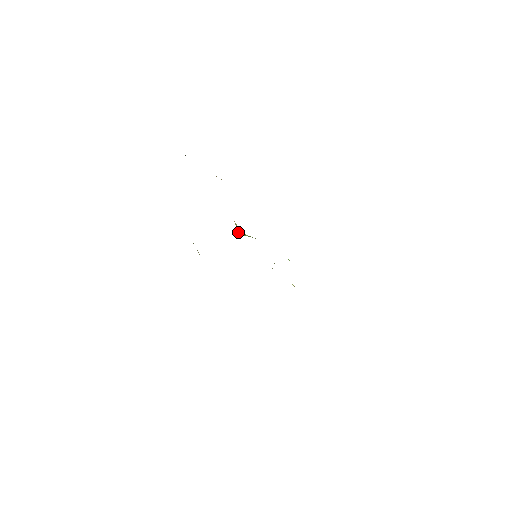
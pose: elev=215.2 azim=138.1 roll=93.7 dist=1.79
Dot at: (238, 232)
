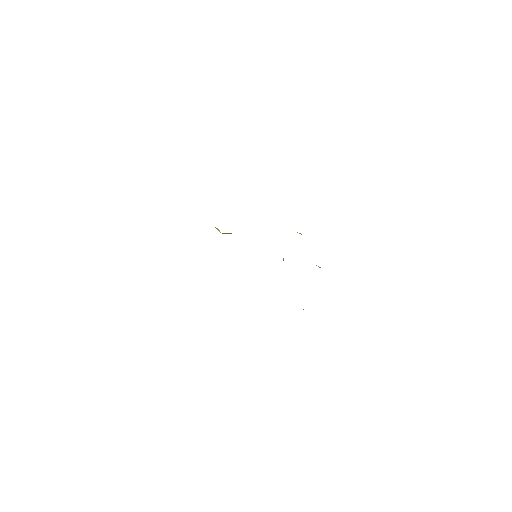
Dot at: occluded
